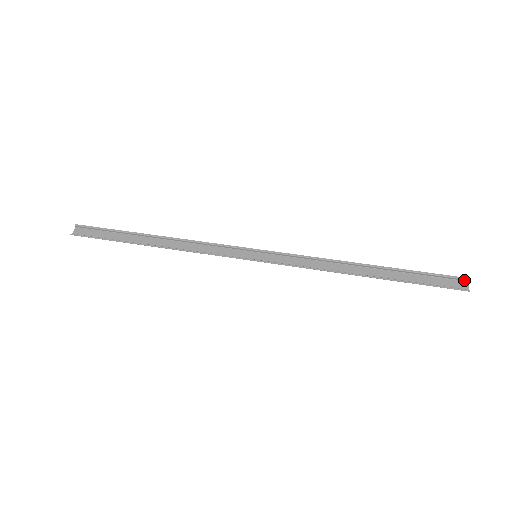
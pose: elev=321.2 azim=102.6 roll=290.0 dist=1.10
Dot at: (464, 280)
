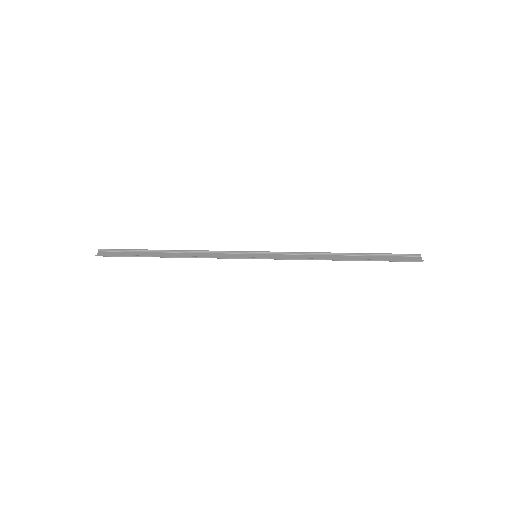
Dot at: (418, 256)
